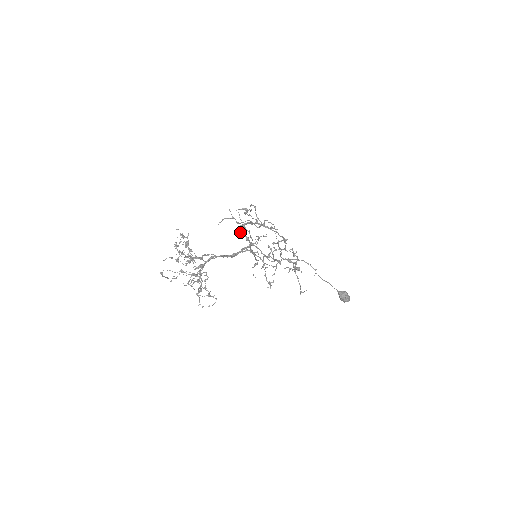
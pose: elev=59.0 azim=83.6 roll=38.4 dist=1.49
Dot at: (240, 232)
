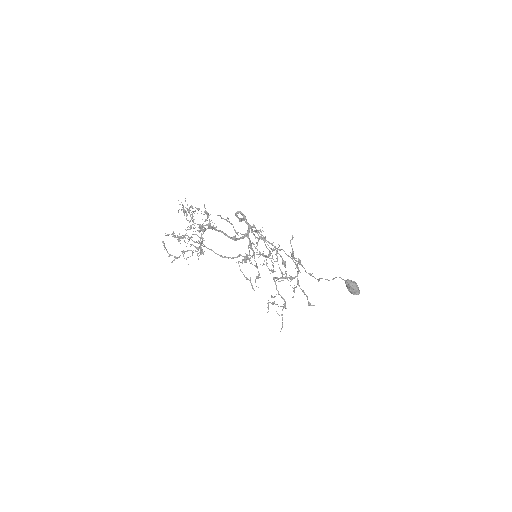
Dot at: (237, 212)
